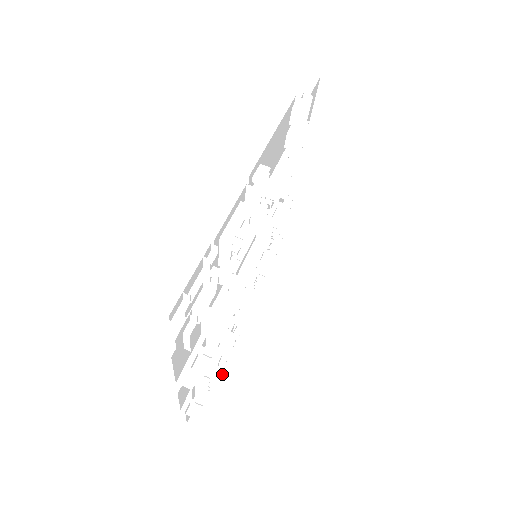
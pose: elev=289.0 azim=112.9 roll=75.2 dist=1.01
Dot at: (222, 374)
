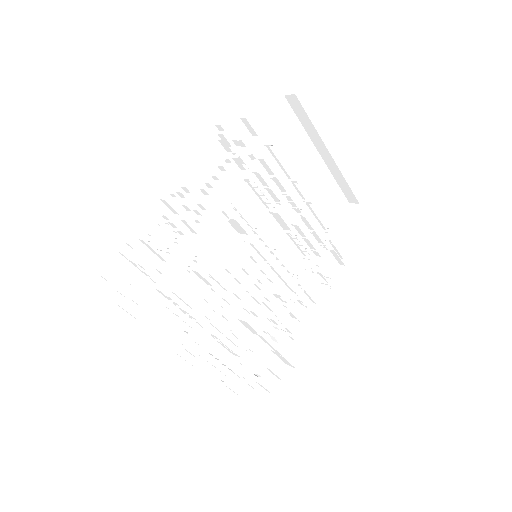
Dot at: (290, 370)
